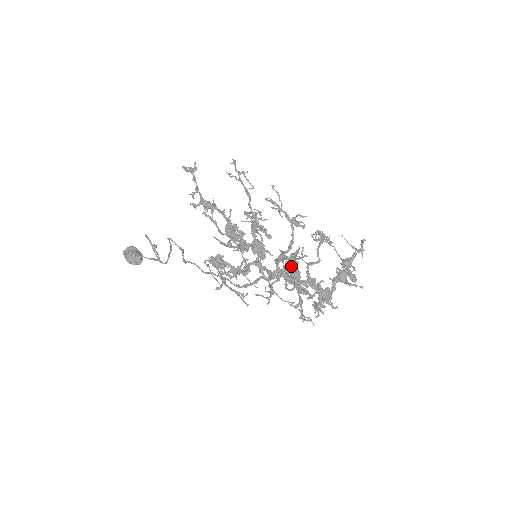
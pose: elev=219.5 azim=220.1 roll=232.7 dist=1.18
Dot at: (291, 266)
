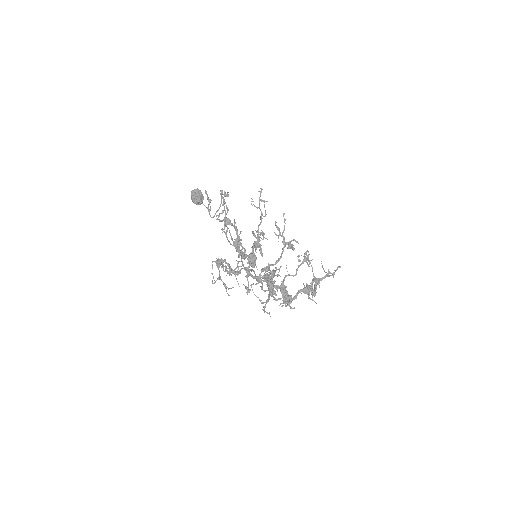
Dot at: occluded
